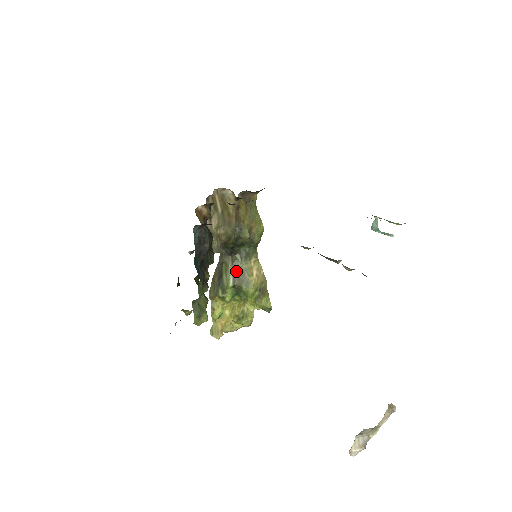
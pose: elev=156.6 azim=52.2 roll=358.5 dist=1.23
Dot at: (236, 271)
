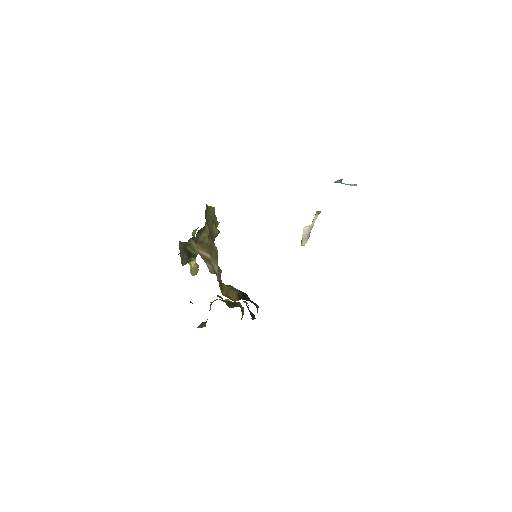
Dot at: occluded
